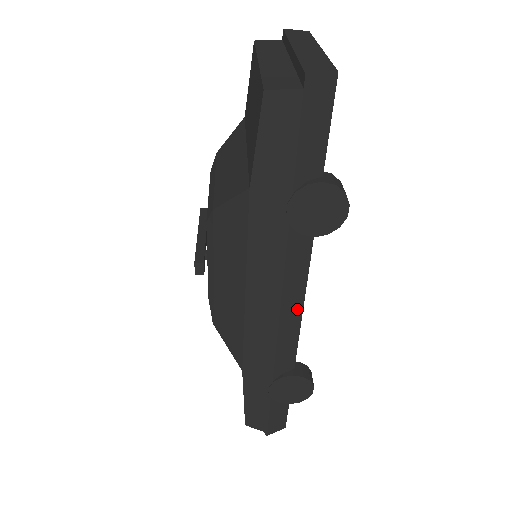
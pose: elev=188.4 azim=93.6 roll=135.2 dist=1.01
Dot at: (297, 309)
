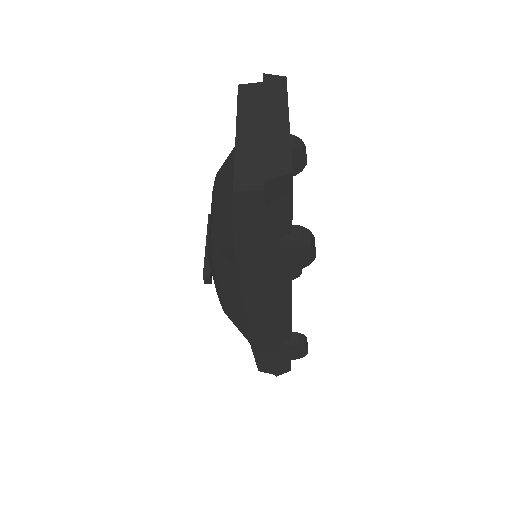
Dot at: (286, 307)
